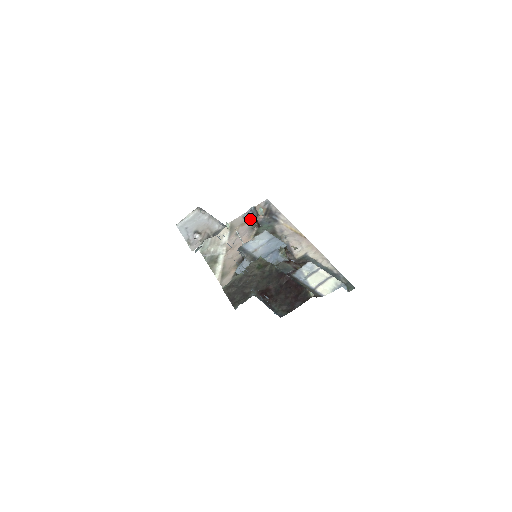
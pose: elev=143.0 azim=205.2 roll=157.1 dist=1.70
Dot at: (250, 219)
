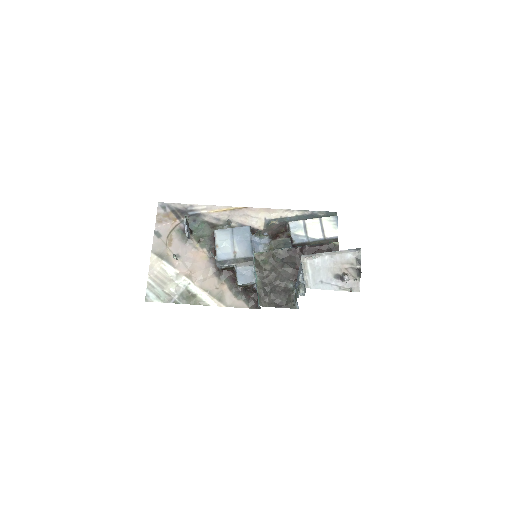
Dot at: (189, 233)
